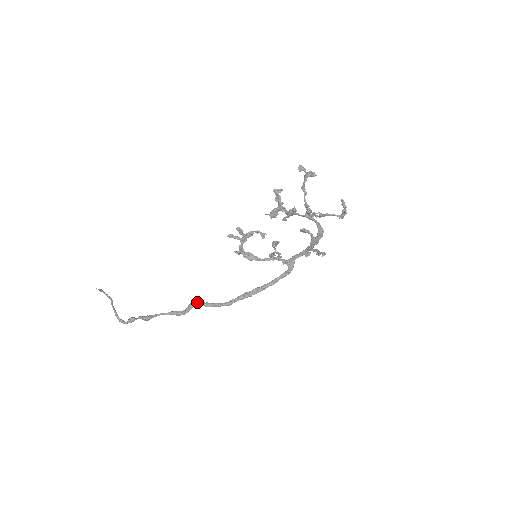
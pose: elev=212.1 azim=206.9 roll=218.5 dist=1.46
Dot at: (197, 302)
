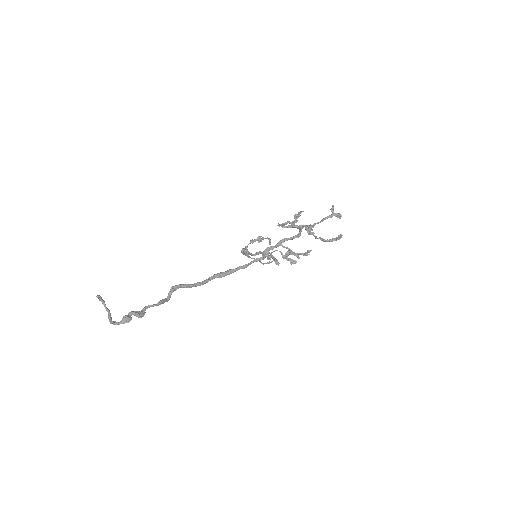
Dot at: (178, 285)
